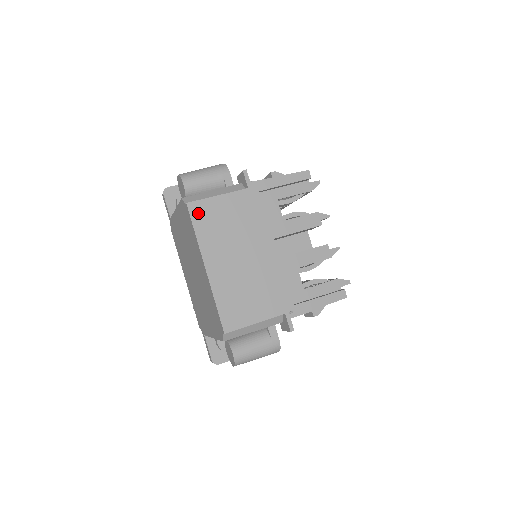
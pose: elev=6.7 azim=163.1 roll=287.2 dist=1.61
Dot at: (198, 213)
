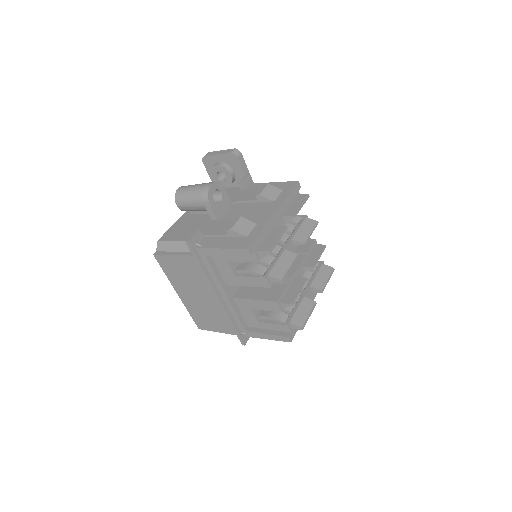
Dot at: (163, 262)
